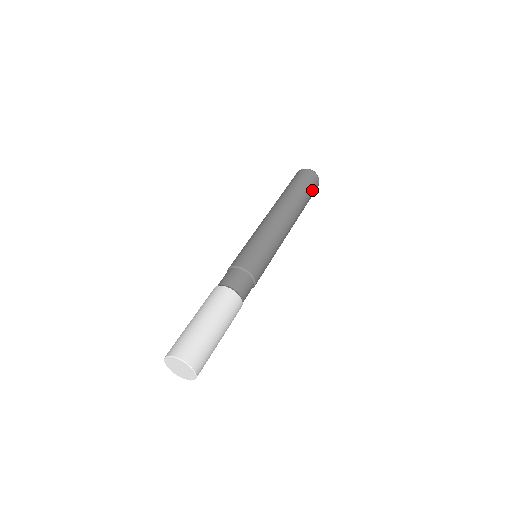
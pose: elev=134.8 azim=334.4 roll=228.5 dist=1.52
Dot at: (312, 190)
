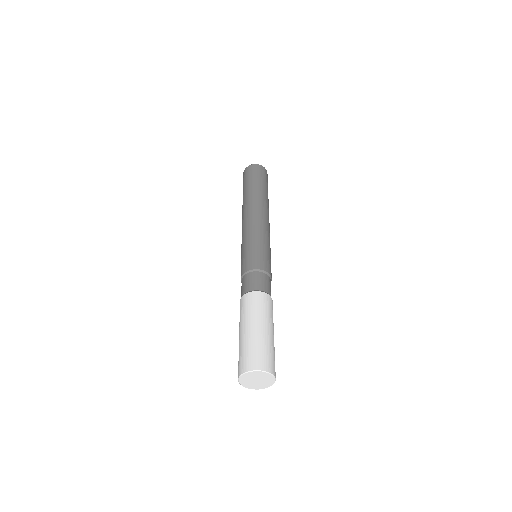
Dot at: (260, 176)
